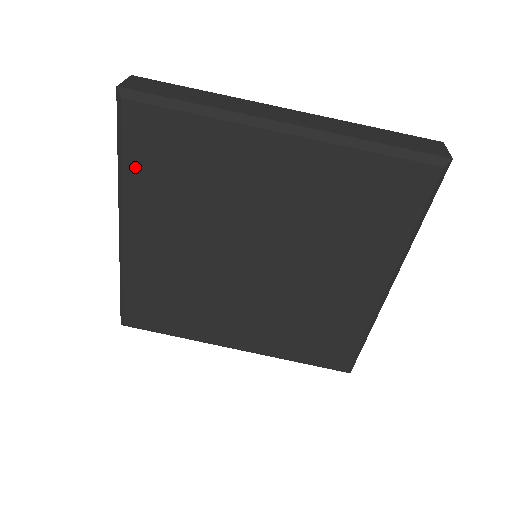
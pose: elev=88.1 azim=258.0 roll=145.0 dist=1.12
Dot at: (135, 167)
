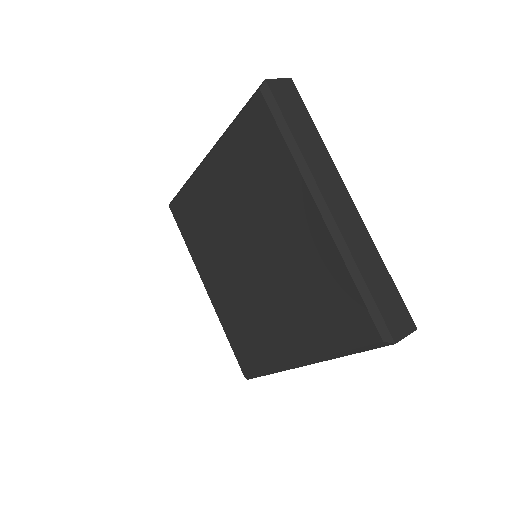
Dot at: (237, 133)
